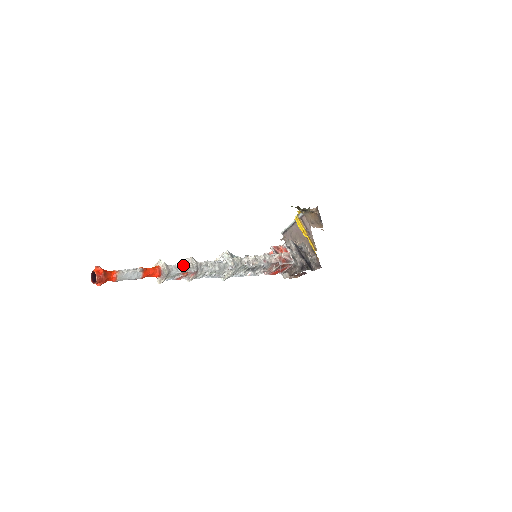
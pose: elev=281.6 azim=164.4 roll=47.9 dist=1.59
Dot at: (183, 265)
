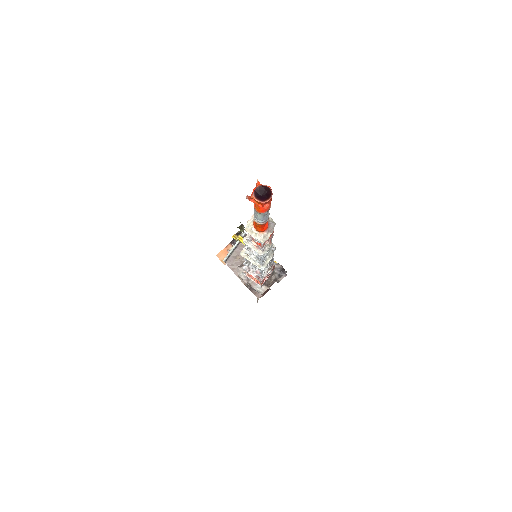
Dot at: occluded
